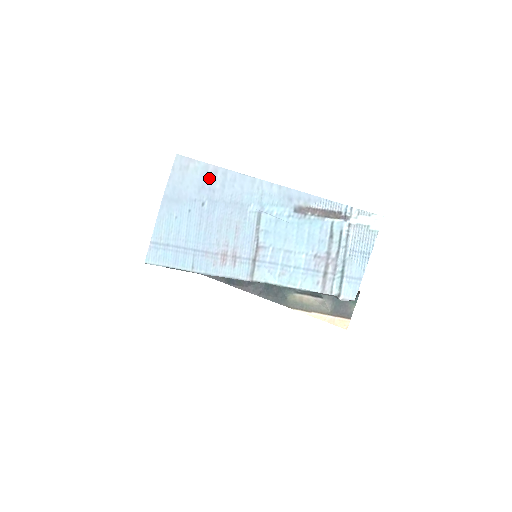
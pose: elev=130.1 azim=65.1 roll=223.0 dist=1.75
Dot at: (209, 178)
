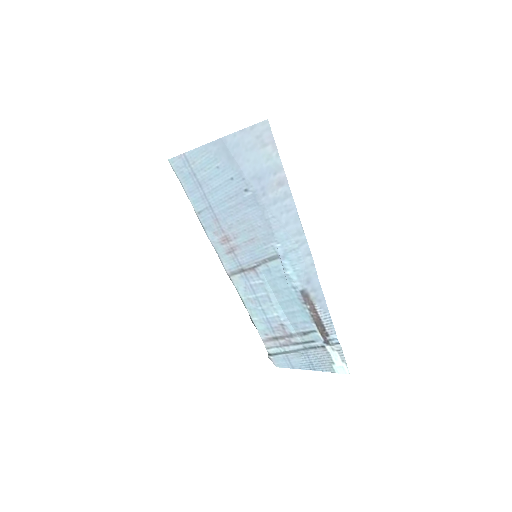
Dot at: (271, 180)
